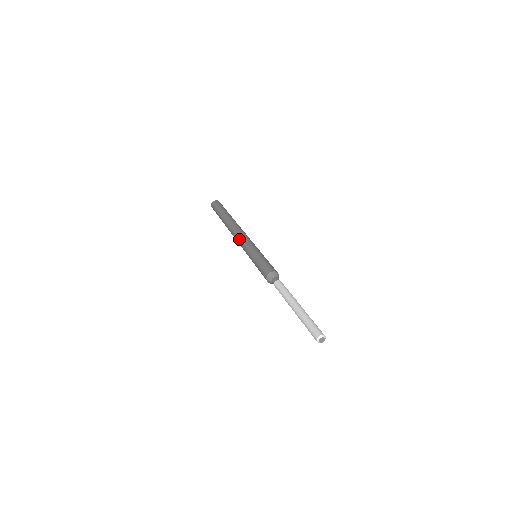
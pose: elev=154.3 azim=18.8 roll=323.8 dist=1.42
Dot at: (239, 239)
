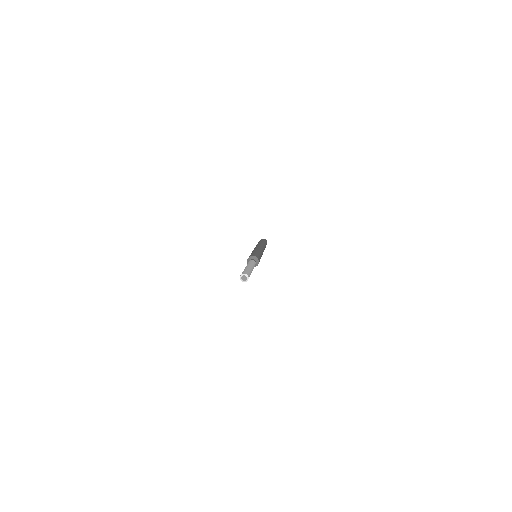
Dot at: occluded
